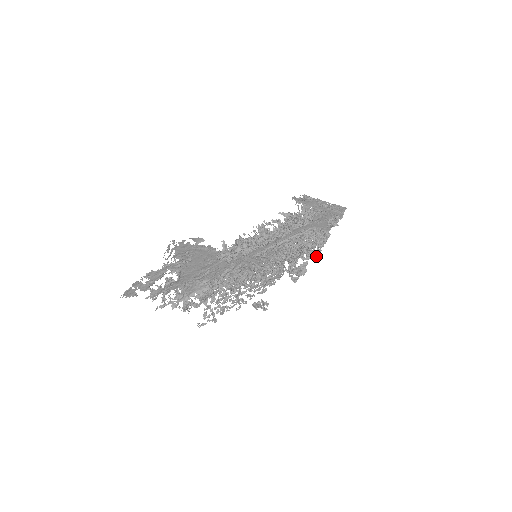
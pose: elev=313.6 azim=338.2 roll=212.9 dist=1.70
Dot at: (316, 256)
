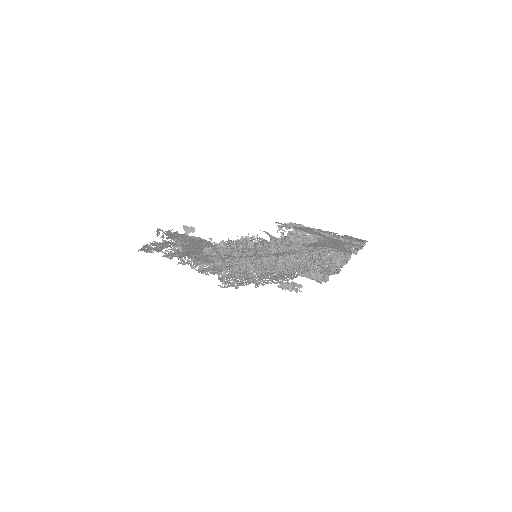
Dot at: (335, 272)
